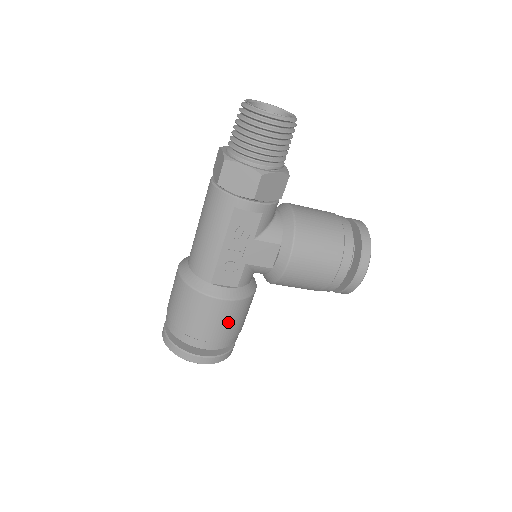
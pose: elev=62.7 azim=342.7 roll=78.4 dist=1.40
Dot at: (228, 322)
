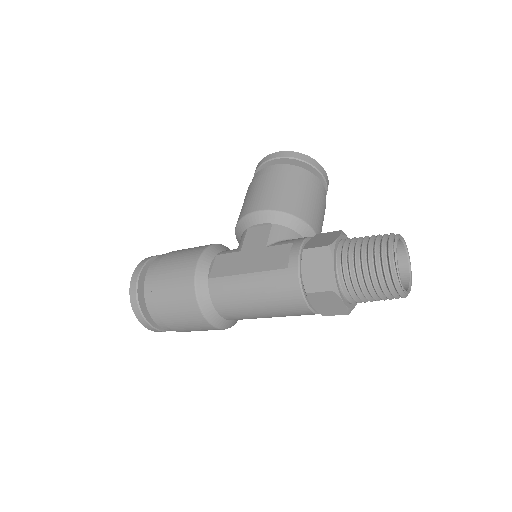
Dot at: occluded
